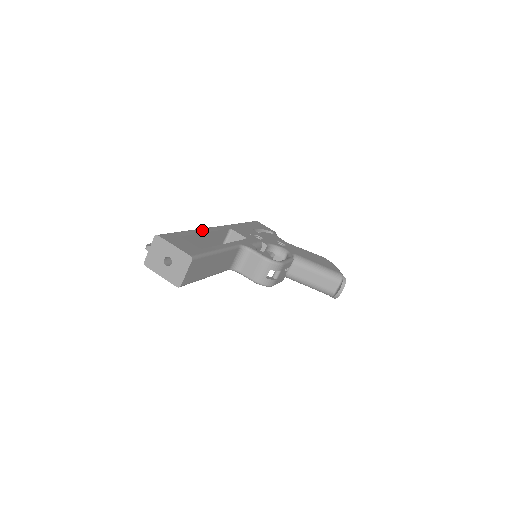
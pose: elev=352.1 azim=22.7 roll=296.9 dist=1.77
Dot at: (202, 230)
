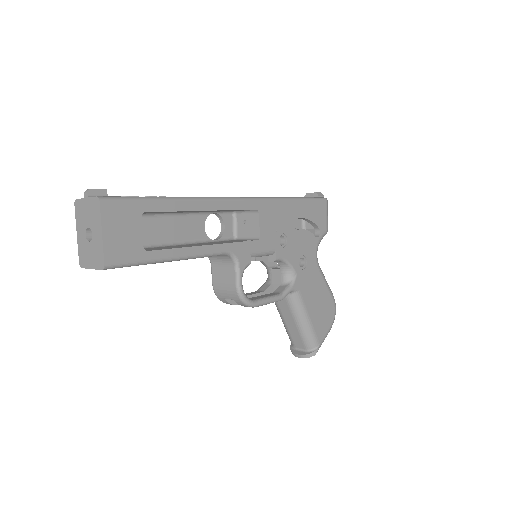
Dot at: (201, 204)
